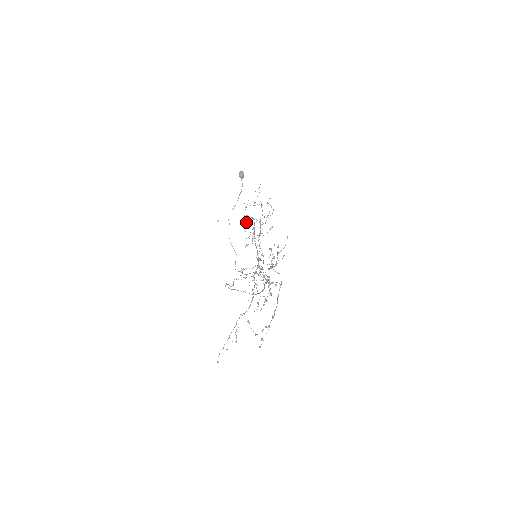
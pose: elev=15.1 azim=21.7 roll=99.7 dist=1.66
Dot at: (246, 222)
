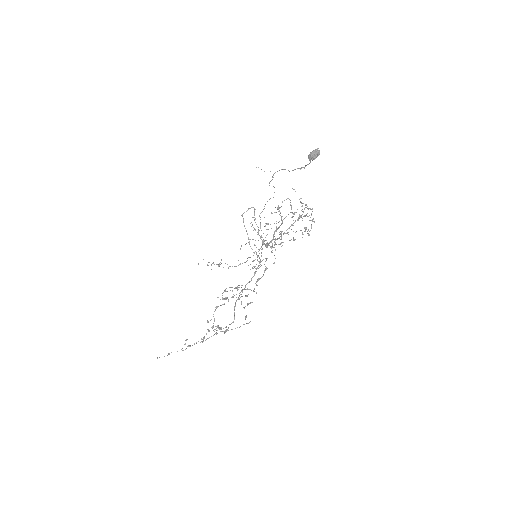
Dot at: (276, 212)
